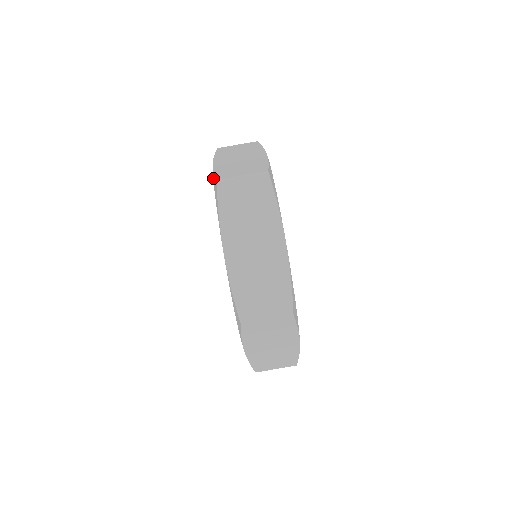
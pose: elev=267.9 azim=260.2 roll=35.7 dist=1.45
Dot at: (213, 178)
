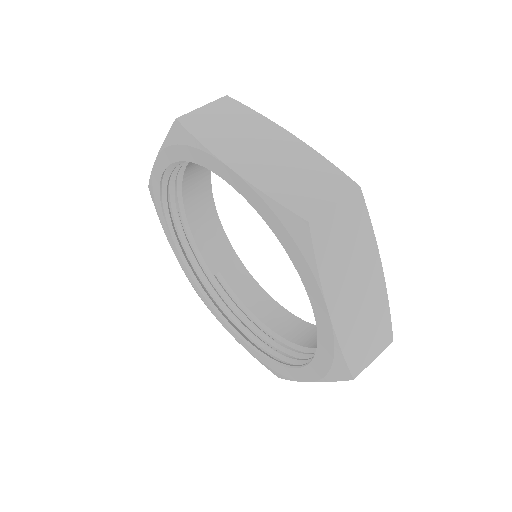
Dot at: (167, 144)
